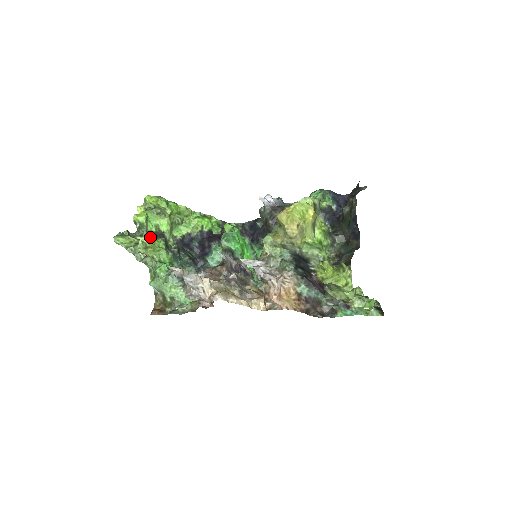
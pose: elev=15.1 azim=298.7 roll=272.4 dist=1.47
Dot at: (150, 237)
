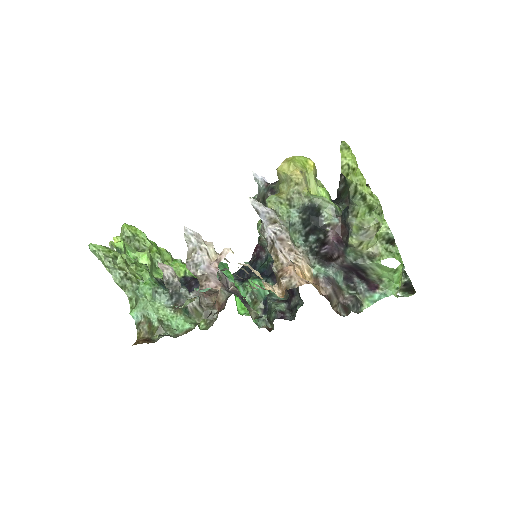
Dot at: occluded
